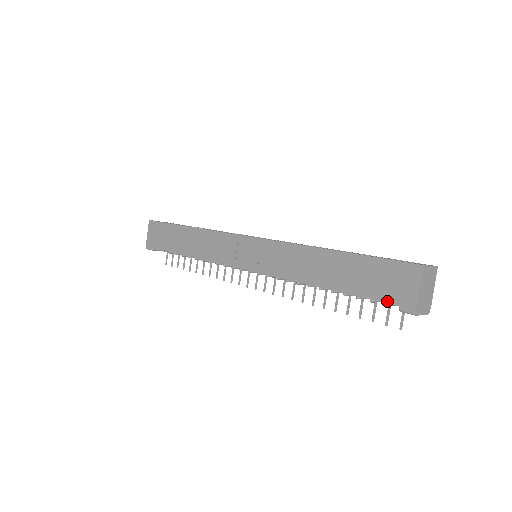
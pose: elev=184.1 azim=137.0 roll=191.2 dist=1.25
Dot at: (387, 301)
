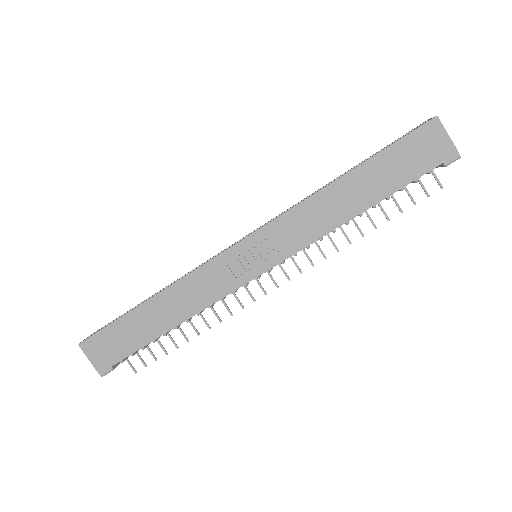
Dot at: (431, 168)
